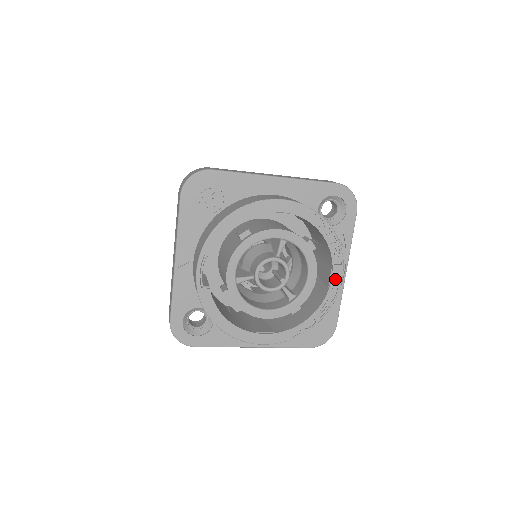
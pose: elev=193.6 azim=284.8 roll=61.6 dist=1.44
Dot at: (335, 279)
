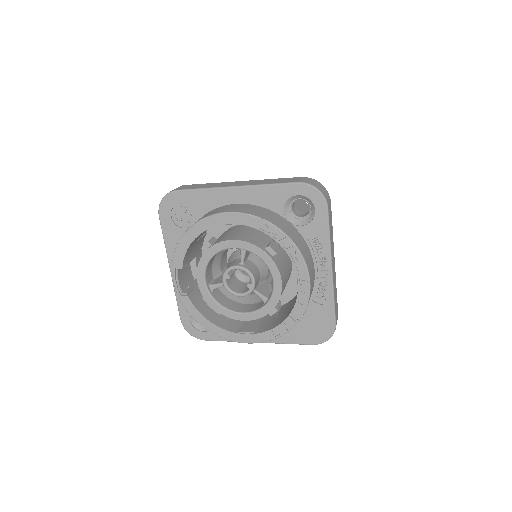
Dot at: (302, 282)
